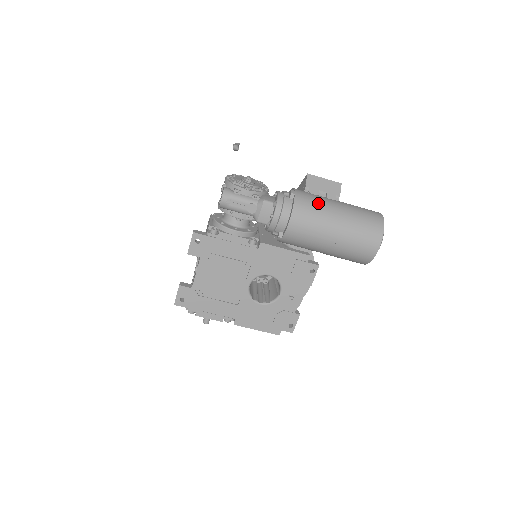
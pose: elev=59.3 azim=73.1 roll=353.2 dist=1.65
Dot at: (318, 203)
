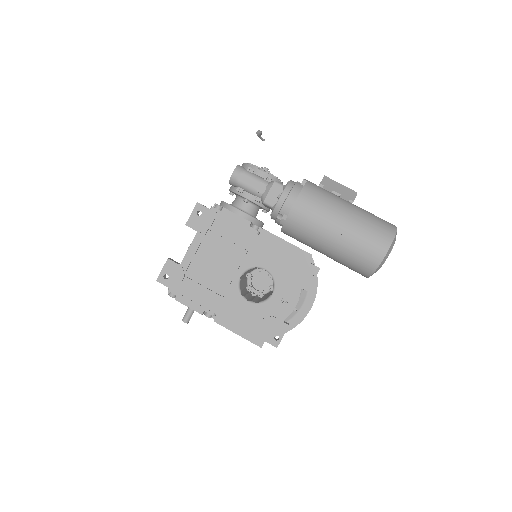
Dot at: (329, 194)
